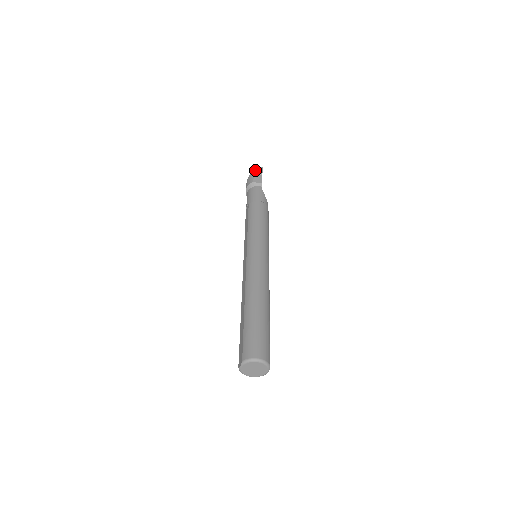
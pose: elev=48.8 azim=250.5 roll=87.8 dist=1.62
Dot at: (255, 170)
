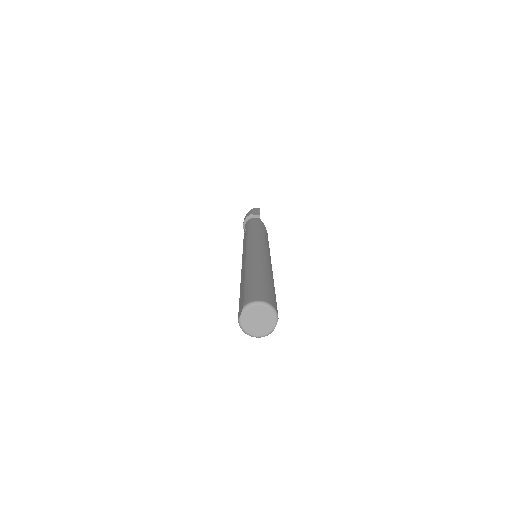
Dot at: (253, 209)
